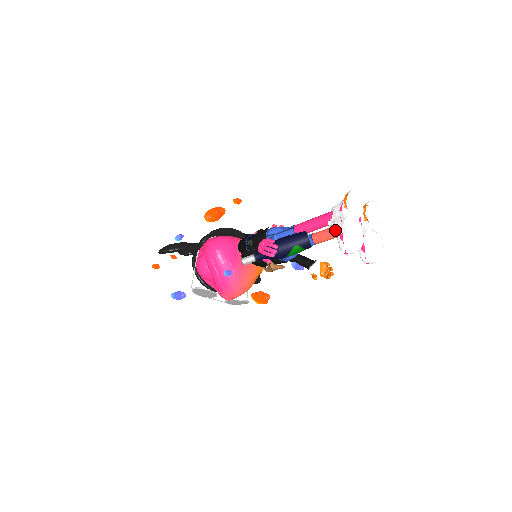
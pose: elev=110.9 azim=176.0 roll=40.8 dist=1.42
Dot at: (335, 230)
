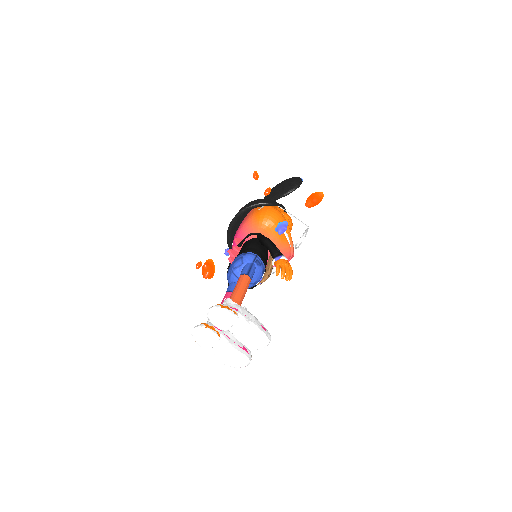
Dot at: occluded
